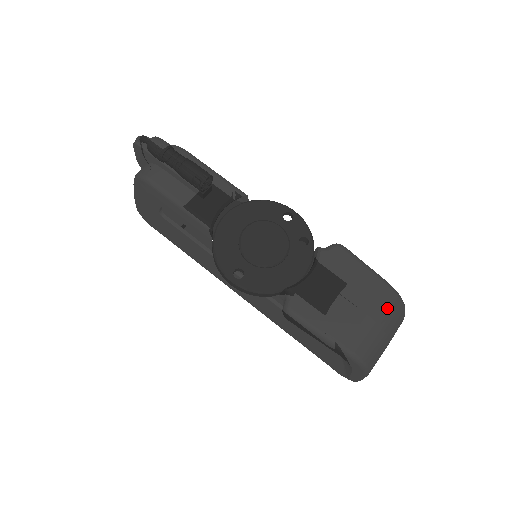
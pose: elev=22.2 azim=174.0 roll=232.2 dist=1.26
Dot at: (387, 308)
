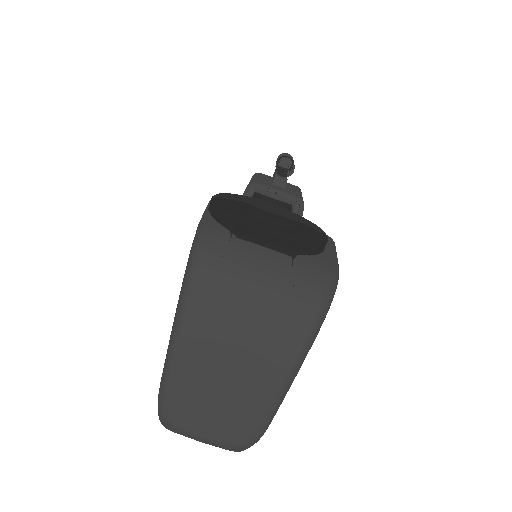
Dot at: (303, 260)
